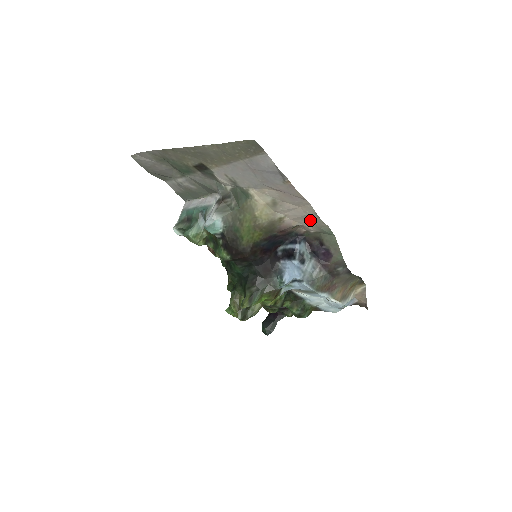
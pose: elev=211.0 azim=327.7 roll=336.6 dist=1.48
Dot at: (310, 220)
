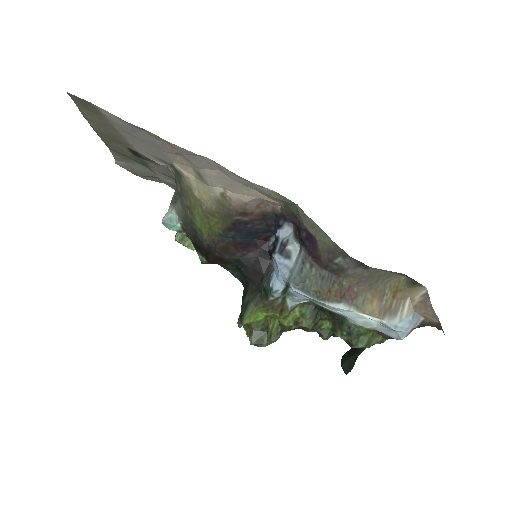
Dot at: (250, 187)
